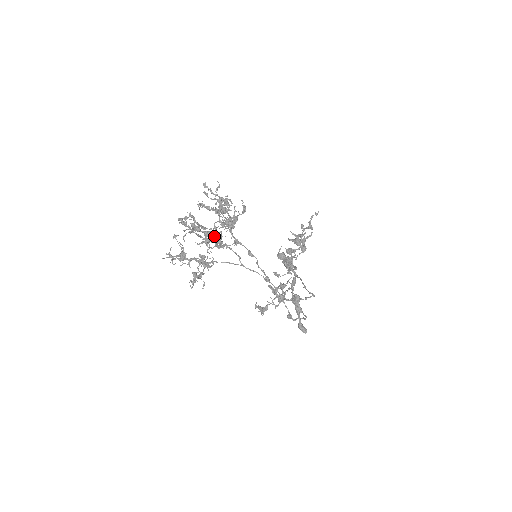
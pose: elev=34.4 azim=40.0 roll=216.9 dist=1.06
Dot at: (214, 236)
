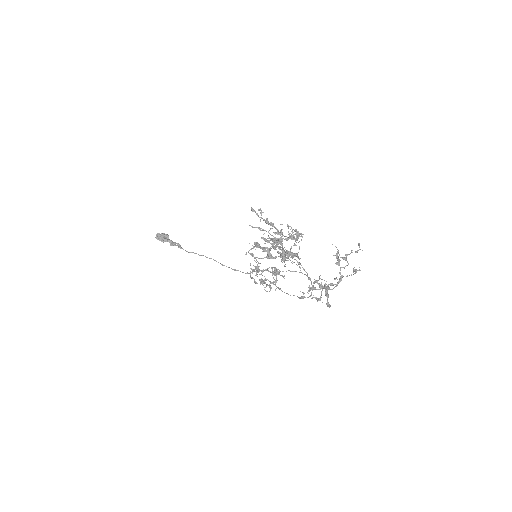
Dot at: (293, 256)
